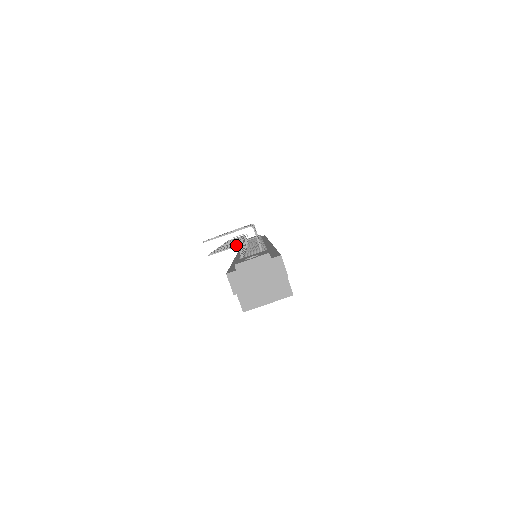
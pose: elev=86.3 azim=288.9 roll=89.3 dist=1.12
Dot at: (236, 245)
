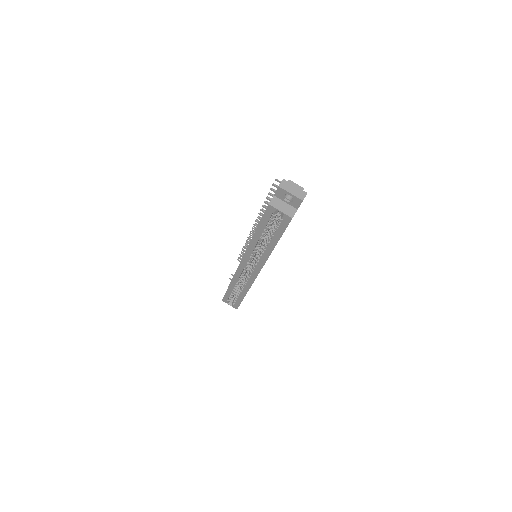
Dot at: occluded
